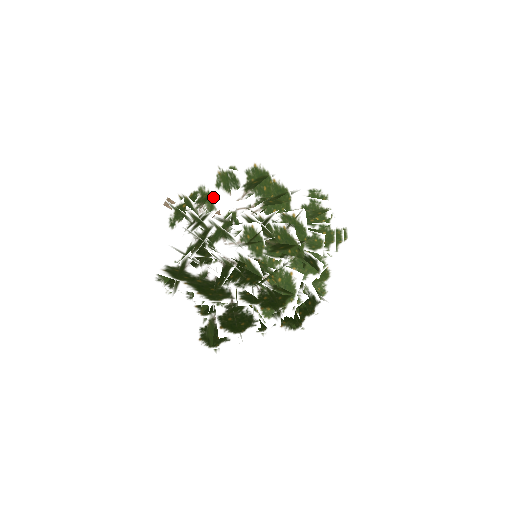
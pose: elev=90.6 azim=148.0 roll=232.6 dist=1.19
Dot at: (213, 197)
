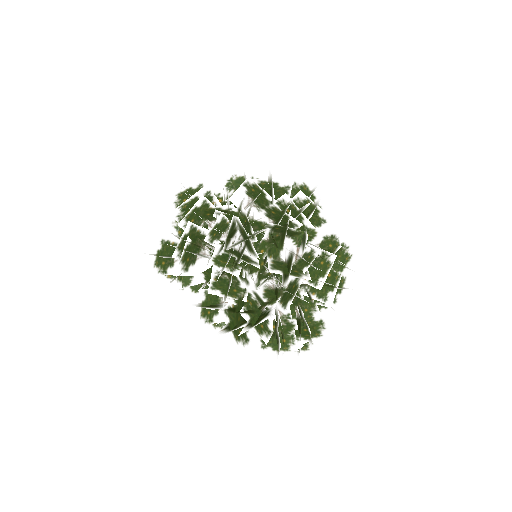
Dot at: occluded
